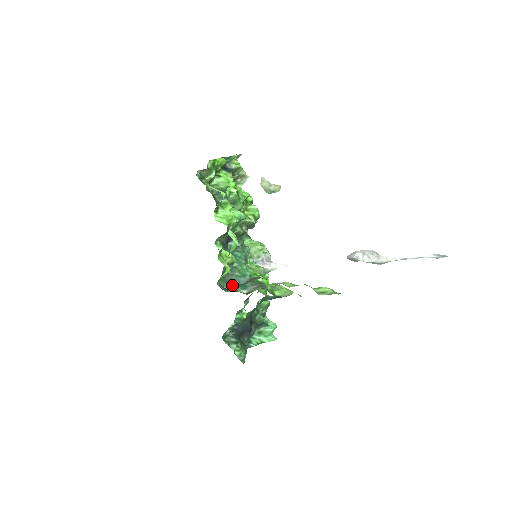
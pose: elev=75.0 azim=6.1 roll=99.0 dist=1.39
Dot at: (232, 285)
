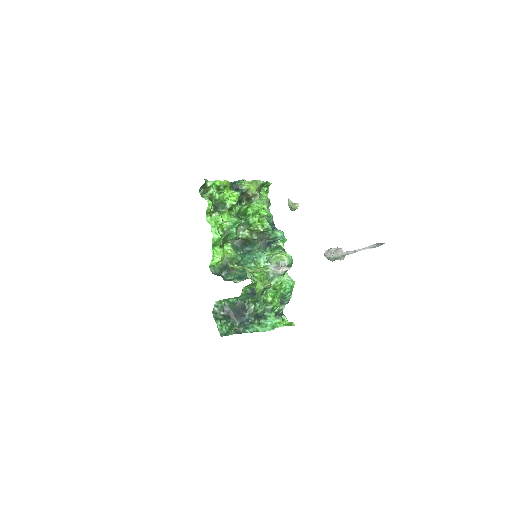
Dot at: (234, 277)
